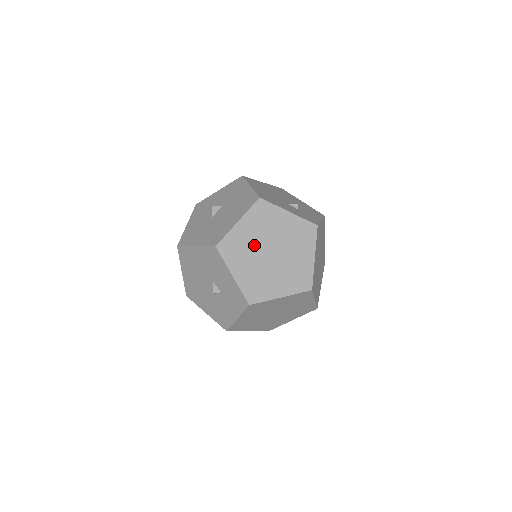
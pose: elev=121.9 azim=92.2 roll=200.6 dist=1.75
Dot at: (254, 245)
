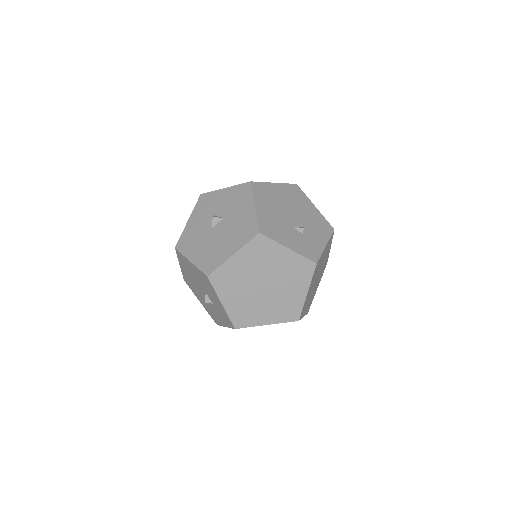
Dot at: (247, 278)
